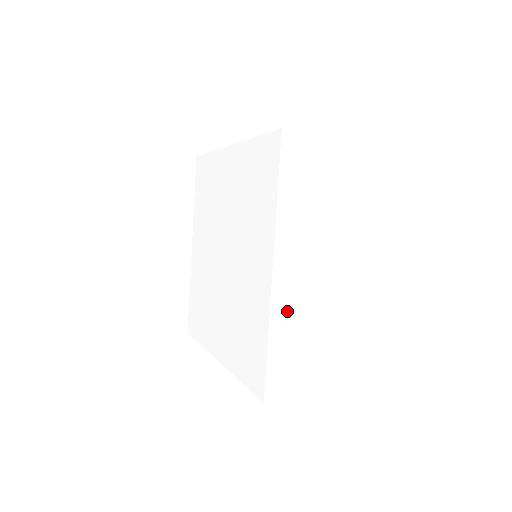
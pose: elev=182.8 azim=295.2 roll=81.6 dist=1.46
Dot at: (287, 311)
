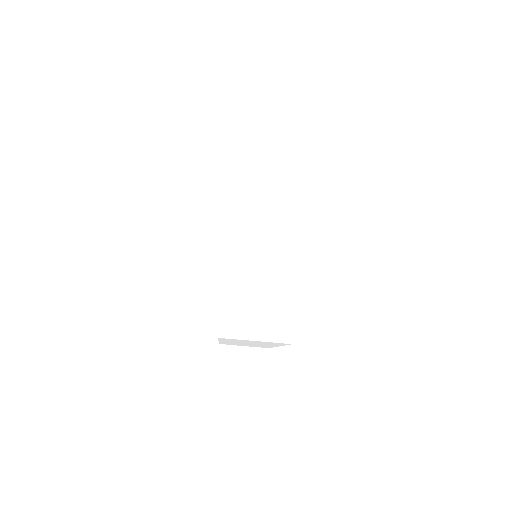
Dot at: (241, 263)
